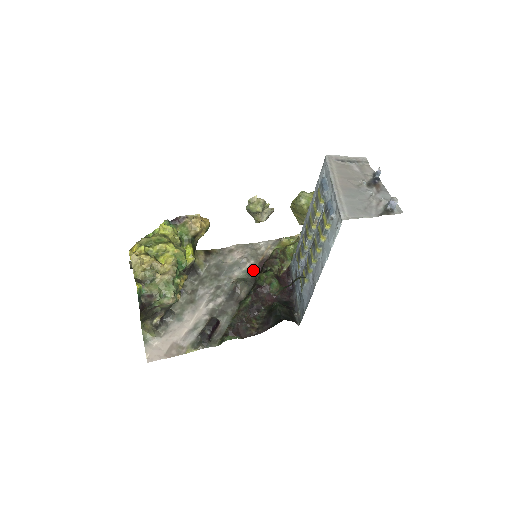
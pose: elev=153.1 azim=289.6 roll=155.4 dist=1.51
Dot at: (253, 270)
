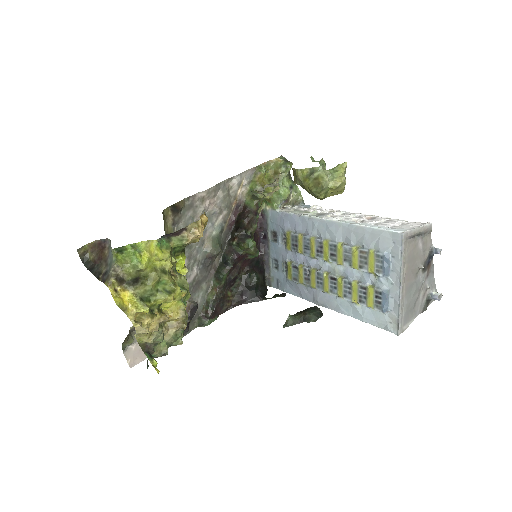
Dot at: (226, 223)
